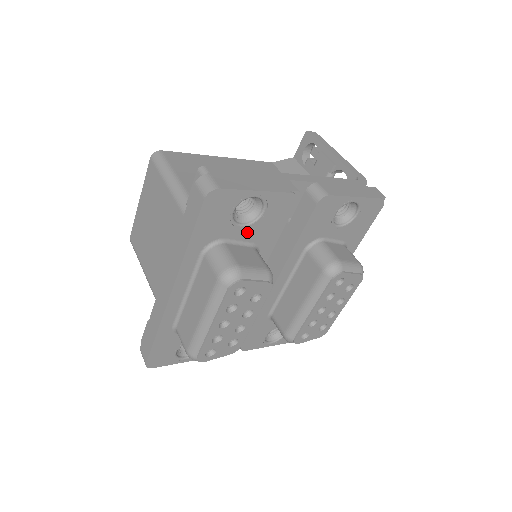
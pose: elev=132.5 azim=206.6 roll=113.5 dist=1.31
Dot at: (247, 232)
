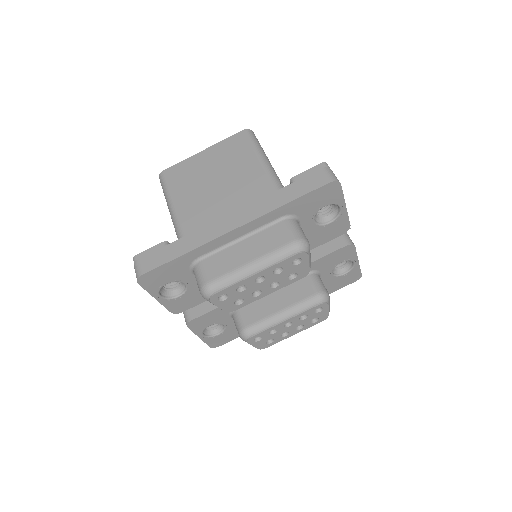
Dot at: (310, 228)
